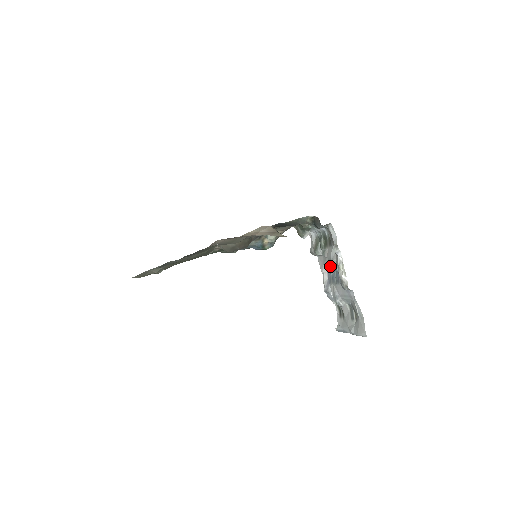
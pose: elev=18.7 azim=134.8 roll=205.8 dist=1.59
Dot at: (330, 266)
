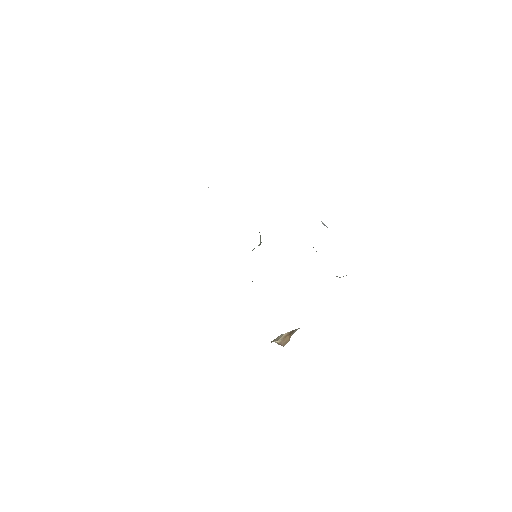
Dot at: occluded
